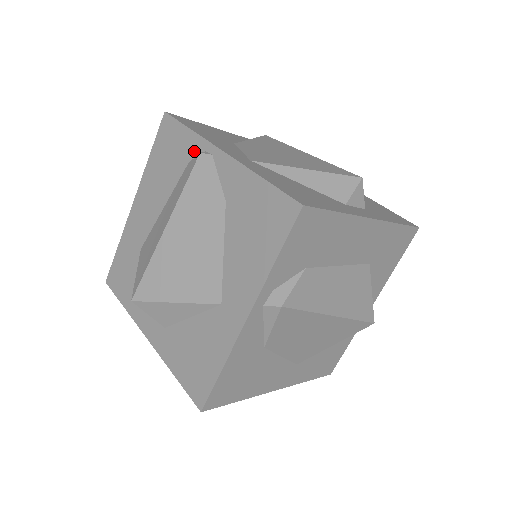
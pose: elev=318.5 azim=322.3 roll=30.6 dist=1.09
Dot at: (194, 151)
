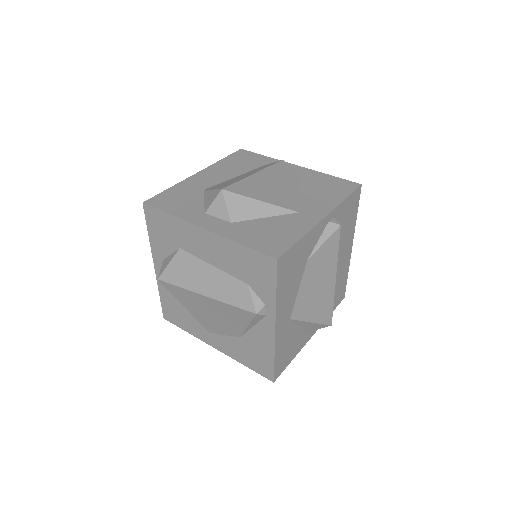
Dot at: (270, 162)
